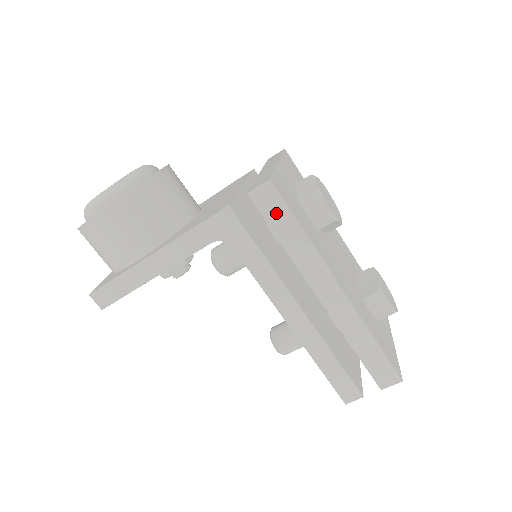
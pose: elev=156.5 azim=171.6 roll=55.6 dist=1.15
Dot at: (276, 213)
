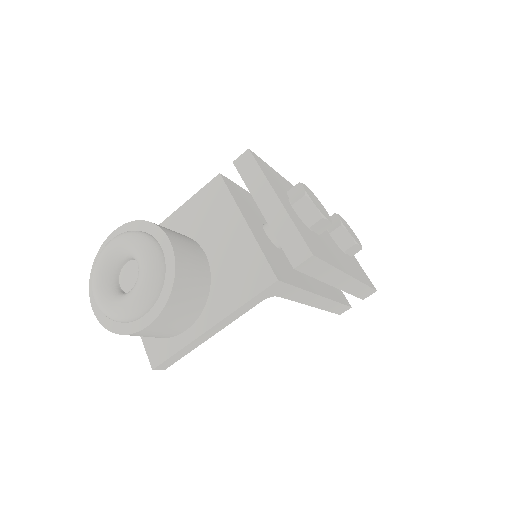
Dot at: (314, 267)
